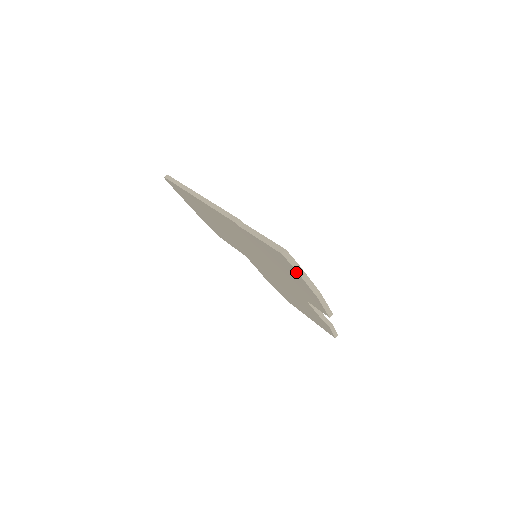
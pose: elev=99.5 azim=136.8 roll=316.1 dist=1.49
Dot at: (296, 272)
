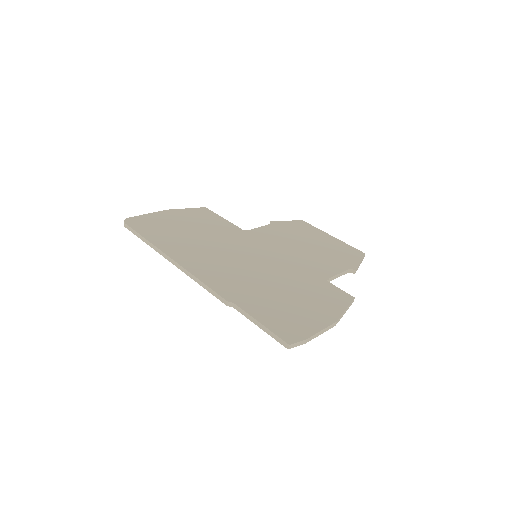
Dot at: occluded
